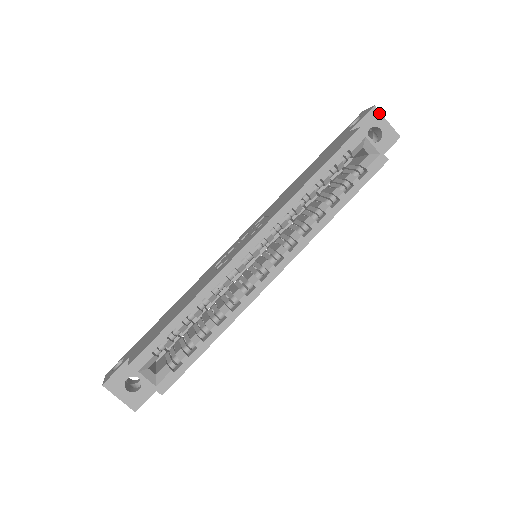
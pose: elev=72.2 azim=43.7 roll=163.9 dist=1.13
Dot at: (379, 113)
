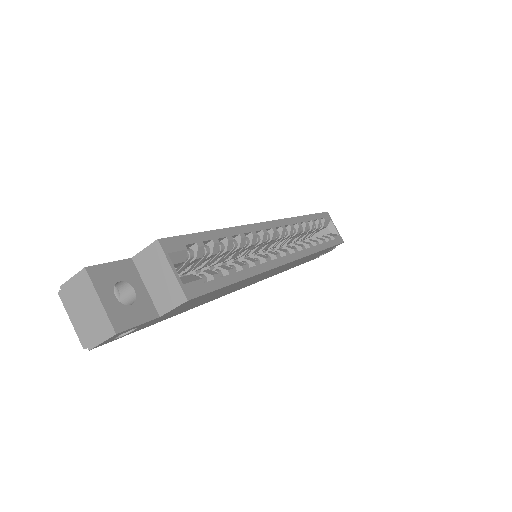
Dot at: occluded
